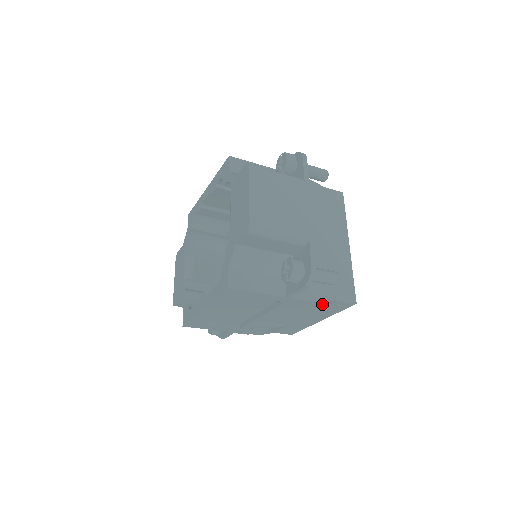
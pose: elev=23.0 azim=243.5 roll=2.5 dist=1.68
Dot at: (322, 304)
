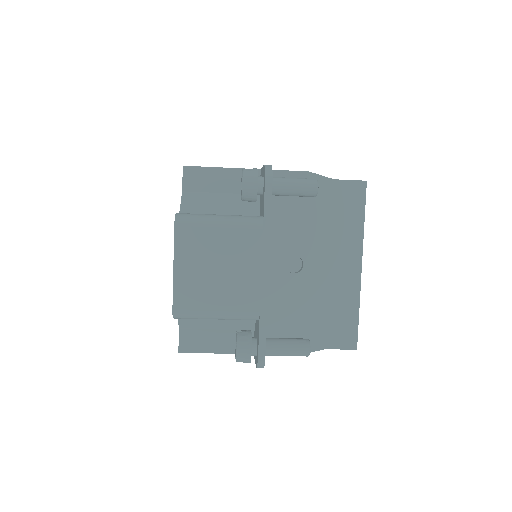
Dot at: occluded
